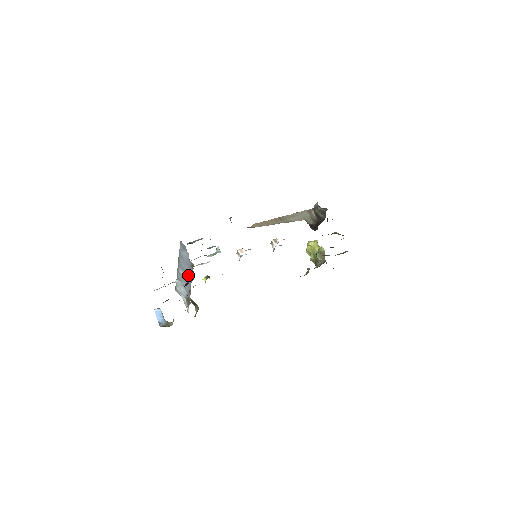
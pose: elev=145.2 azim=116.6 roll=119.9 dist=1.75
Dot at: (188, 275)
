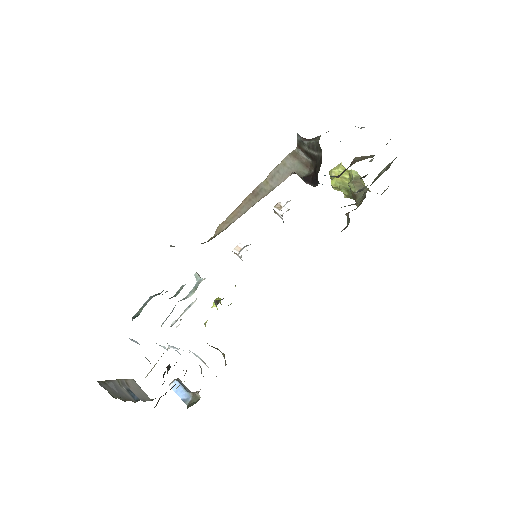
Dot at: occluded
